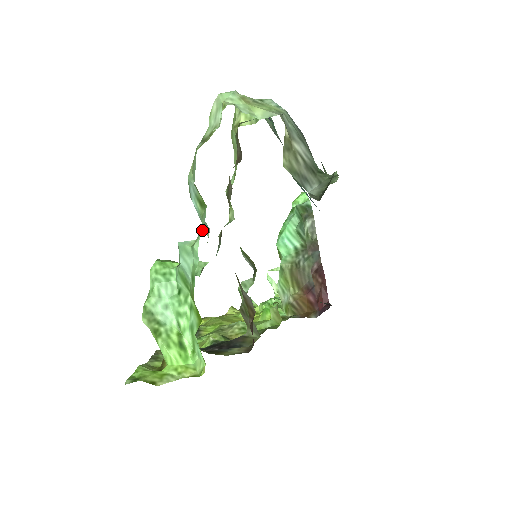
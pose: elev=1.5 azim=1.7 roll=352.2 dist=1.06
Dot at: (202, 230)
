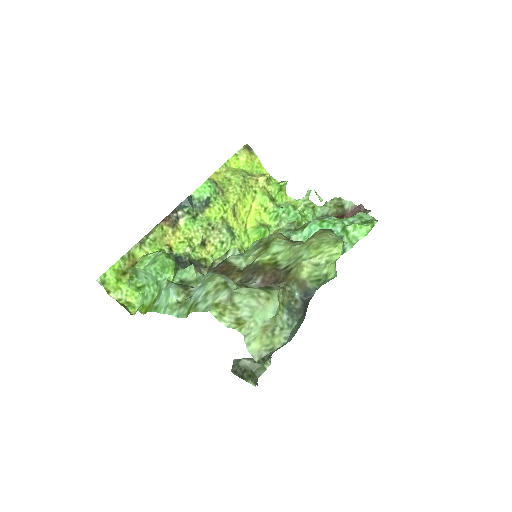
Dot at: (176, 315)
